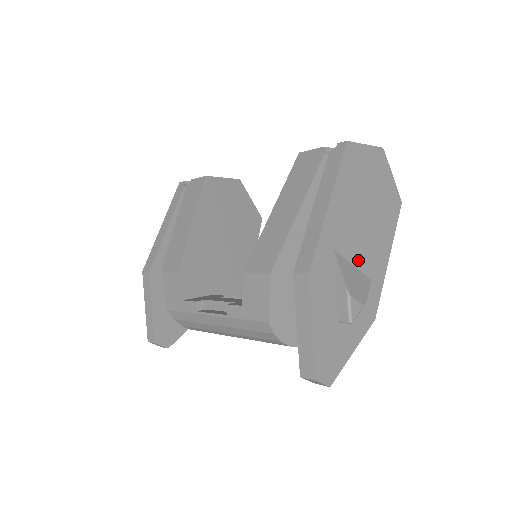
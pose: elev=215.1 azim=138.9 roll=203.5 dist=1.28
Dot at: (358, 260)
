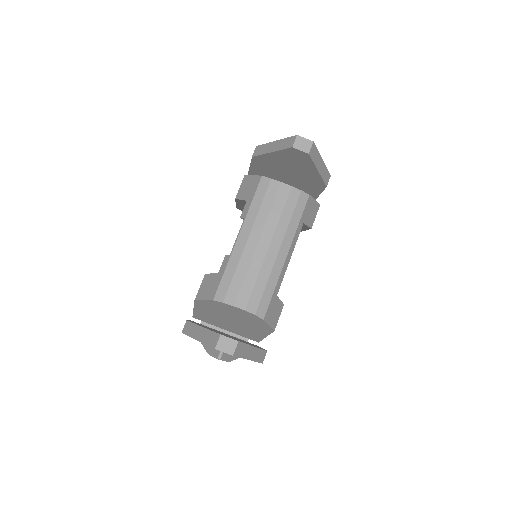
Dot at: occluded
